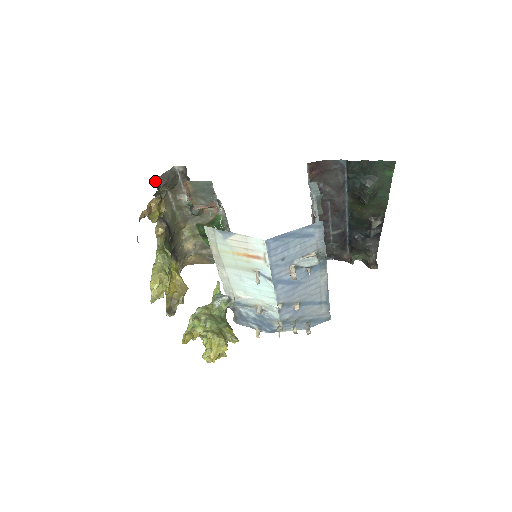
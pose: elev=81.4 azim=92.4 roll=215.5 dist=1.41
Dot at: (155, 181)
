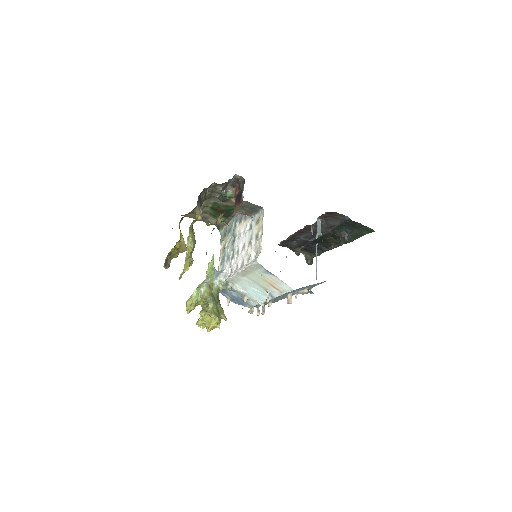
Dot at: (221, 190)
